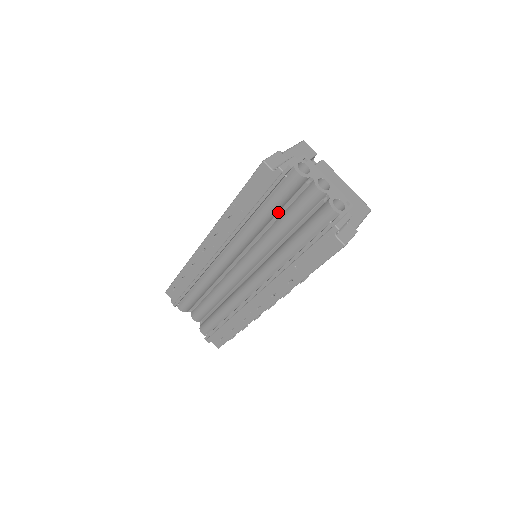
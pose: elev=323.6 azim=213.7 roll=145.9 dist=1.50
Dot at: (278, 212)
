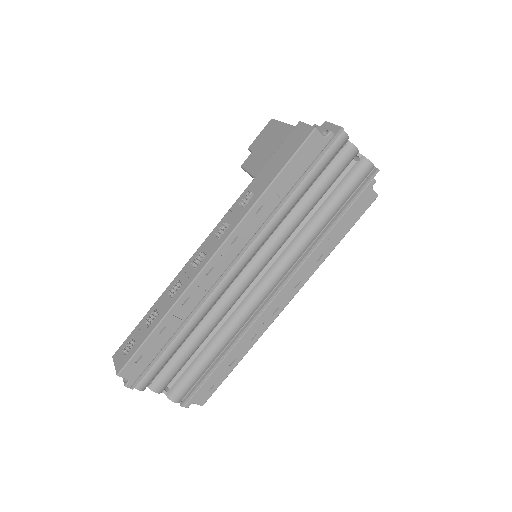
Dot at: occluded
